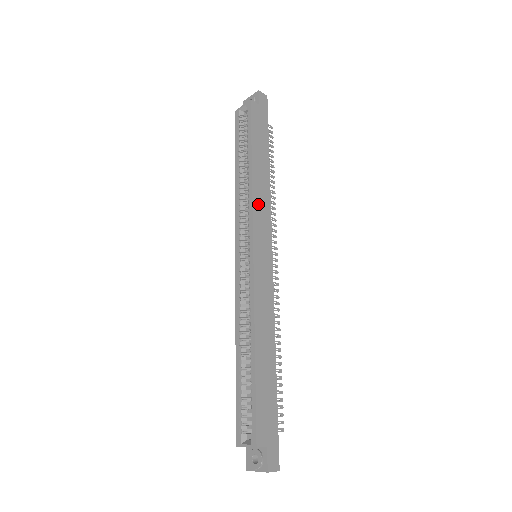
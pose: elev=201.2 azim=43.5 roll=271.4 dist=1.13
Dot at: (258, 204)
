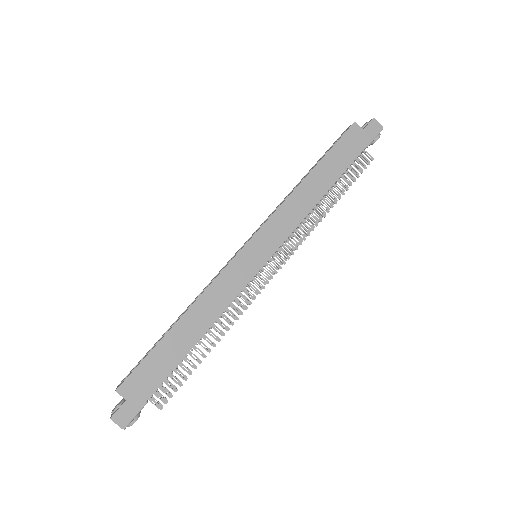
Dot at: (286, 211)
